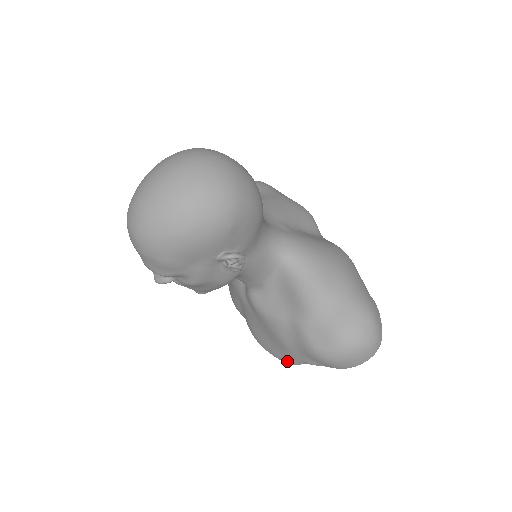
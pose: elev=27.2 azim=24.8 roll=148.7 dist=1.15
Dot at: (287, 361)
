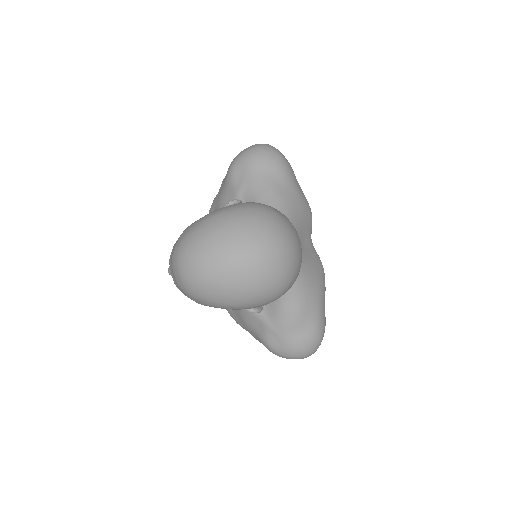
Dot at: (236, 322)
